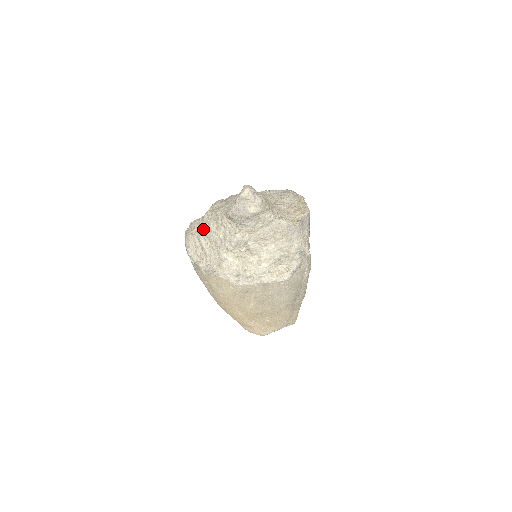
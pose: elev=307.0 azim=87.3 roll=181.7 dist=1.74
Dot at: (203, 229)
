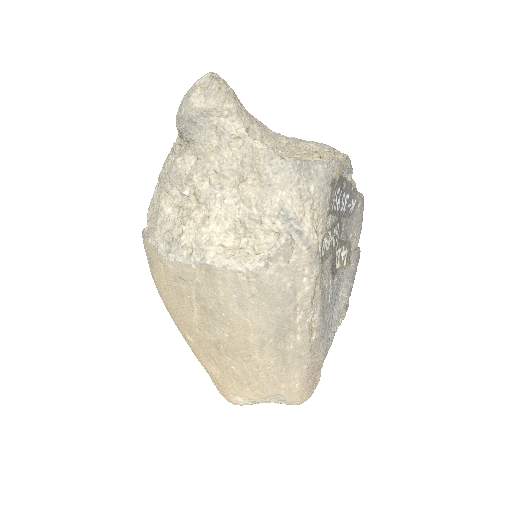
Dot at: occluded
